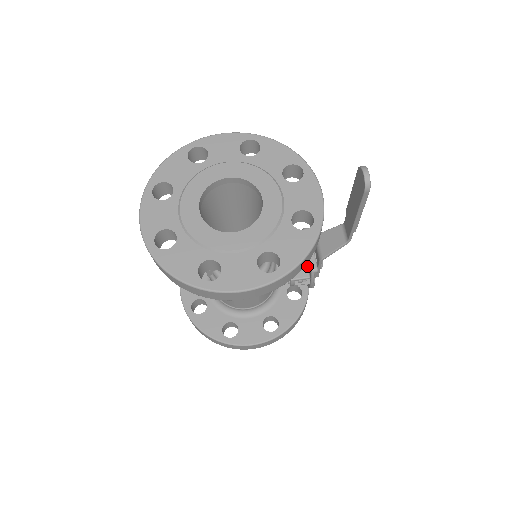
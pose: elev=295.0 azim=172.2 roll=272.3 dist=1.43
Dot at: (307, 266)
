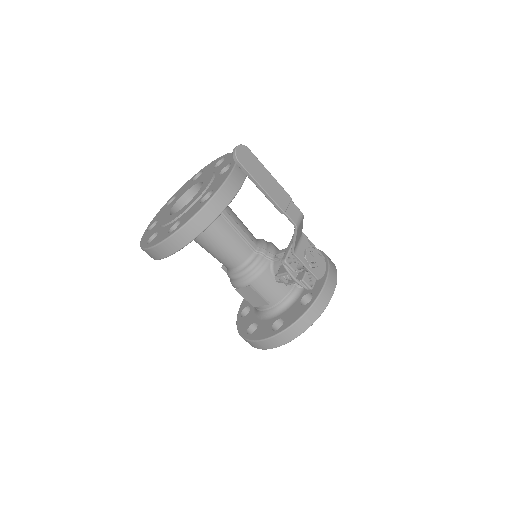
Dot at: occluded
